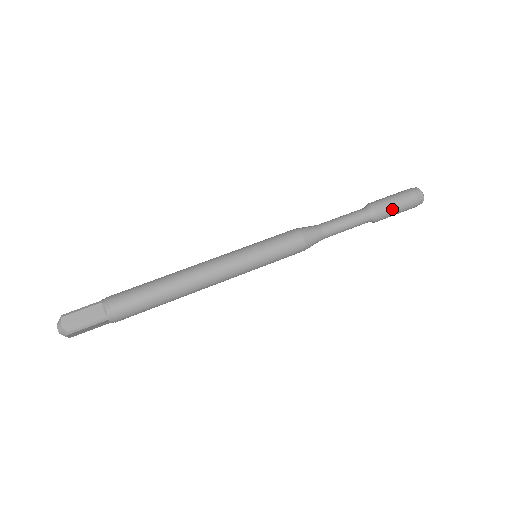
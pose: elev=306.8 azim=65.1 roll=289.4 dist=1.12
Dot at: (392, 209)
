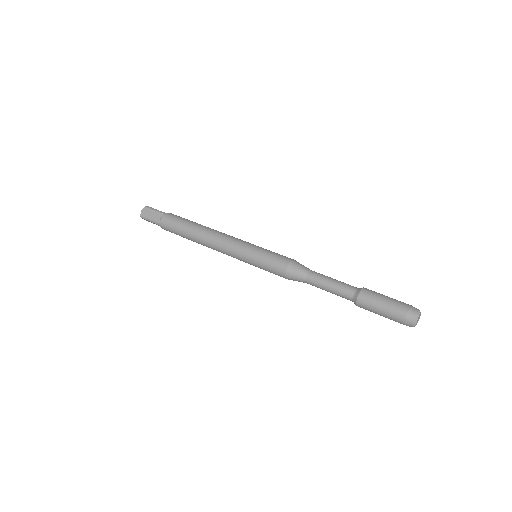
Dot at: (374, 307)
